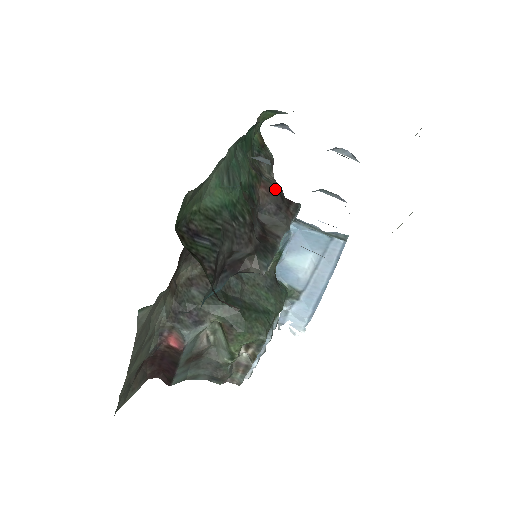
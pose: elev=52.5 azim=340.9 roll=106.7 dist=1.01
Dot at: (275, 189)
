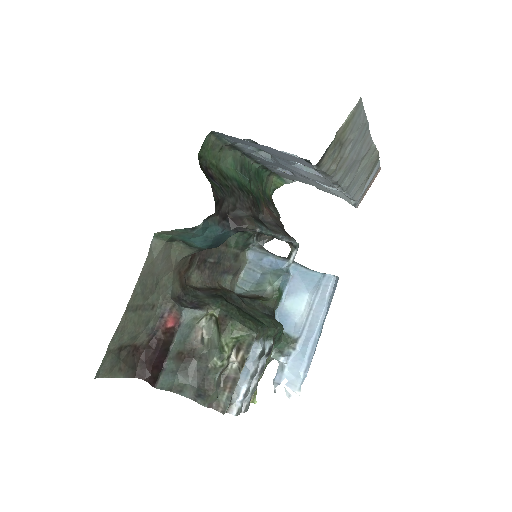
Dot at: (277, 218)
